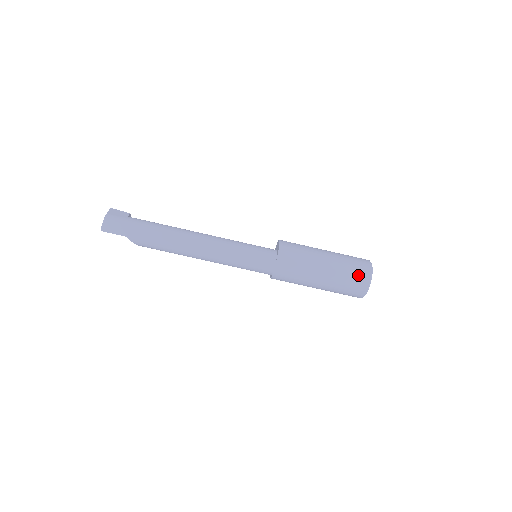
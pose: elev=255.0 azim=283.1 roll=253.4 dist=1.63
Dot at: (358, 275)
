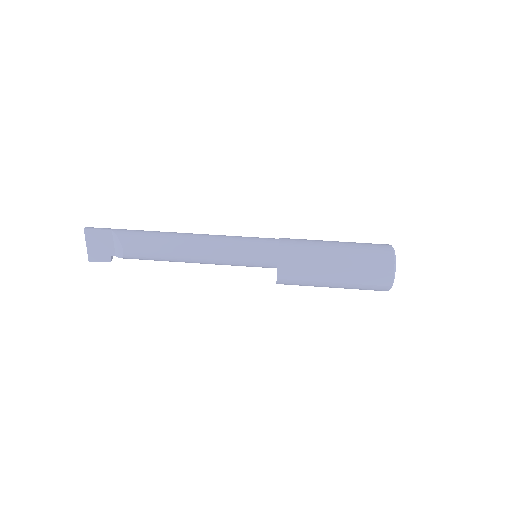
Dot at: occluded
